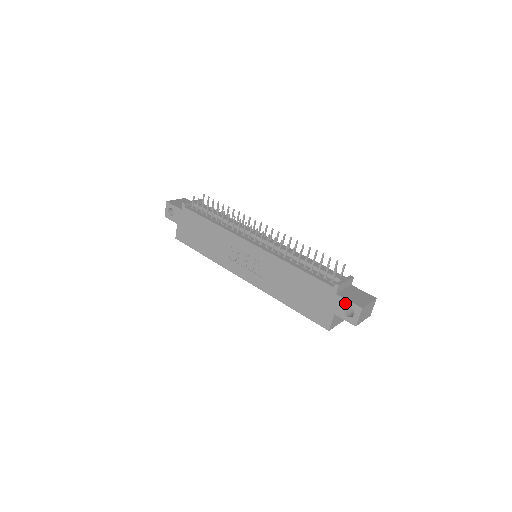
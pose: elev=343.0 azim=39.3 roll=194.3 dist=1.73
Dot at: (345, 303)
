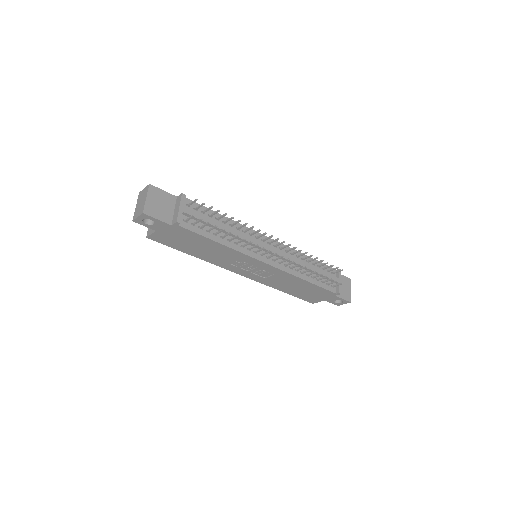
Dot at: (339, 299)
